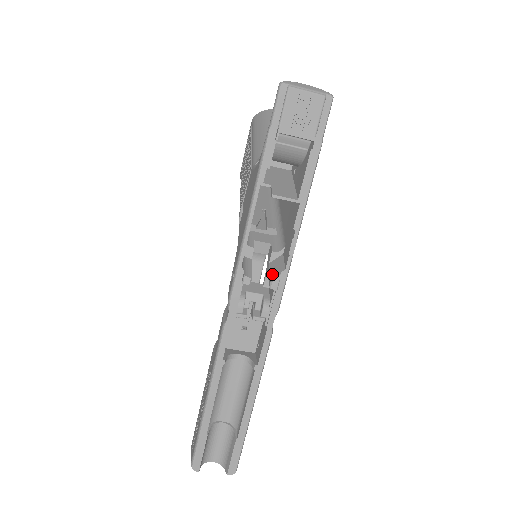
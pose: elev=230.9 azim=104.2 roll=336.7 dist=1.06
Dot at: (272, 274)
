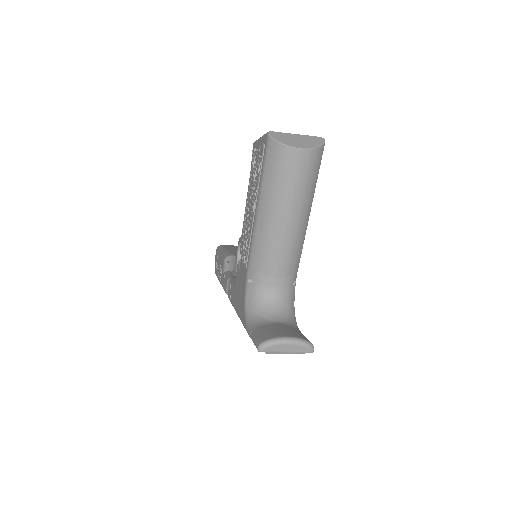
Dot at: occluded
